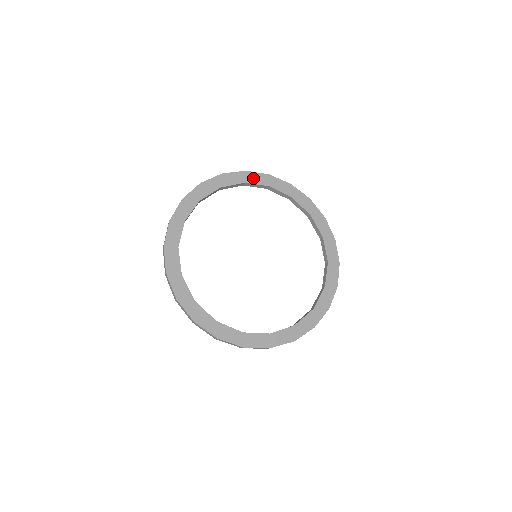
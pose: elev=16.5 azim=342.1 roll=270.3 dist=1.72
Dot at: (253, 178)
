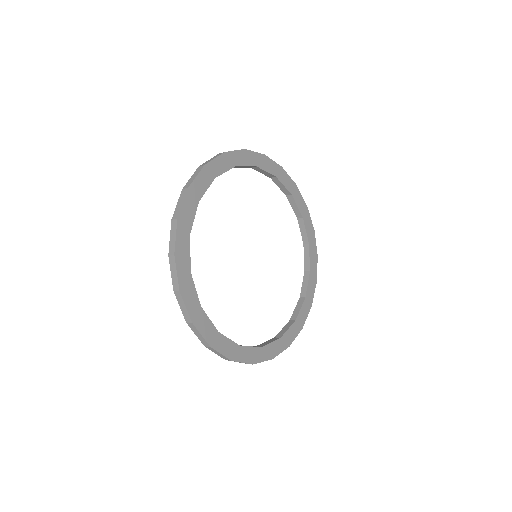
Dot at: (199, 187)
